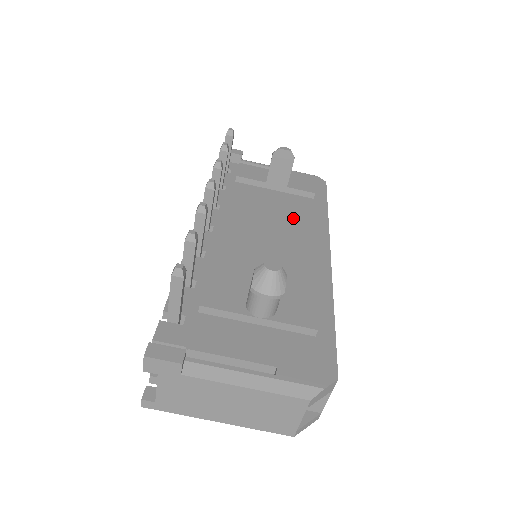
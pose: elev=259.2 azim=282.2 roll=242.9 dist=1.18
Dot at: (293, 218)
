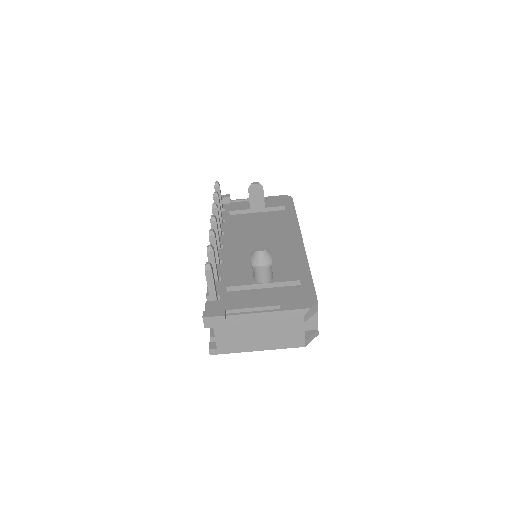
Dot at: (274, 225)
